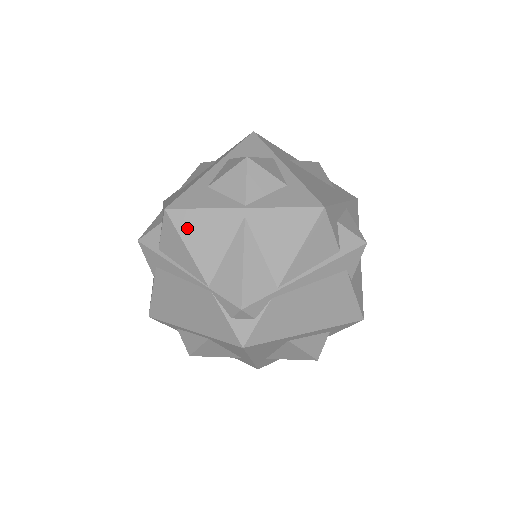
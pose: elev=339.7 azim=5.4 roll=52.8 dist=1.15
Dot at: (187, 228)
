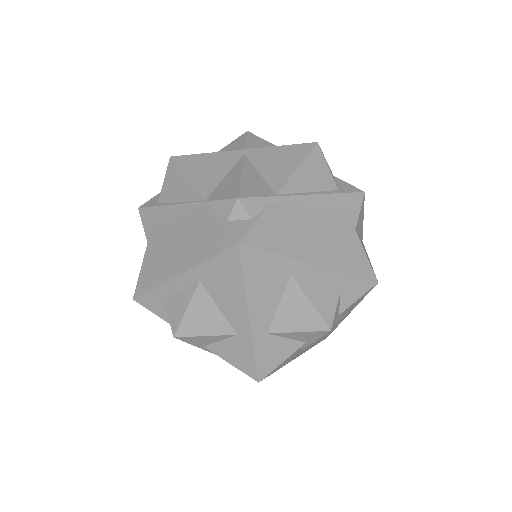
Dot at: (189, 165)
